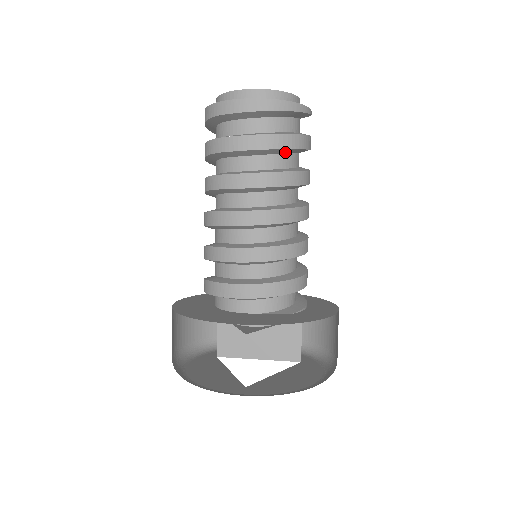
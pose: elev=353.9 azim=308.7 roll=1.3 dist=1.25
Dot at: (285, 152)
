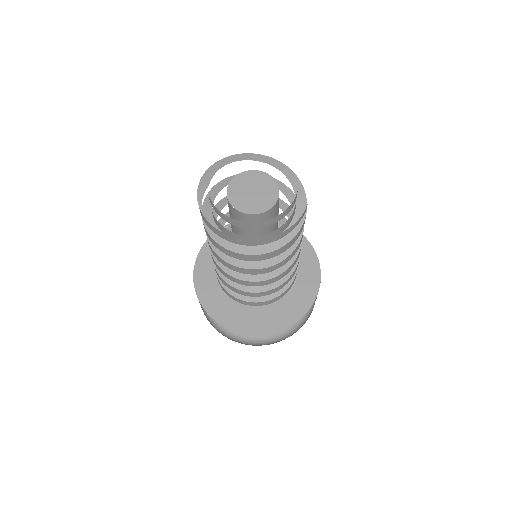
Dot at: occluded
